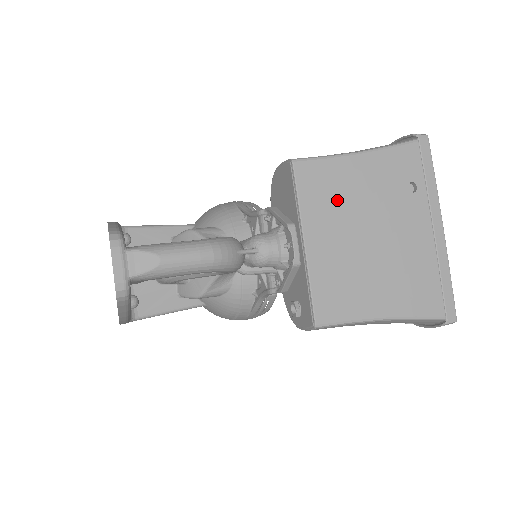
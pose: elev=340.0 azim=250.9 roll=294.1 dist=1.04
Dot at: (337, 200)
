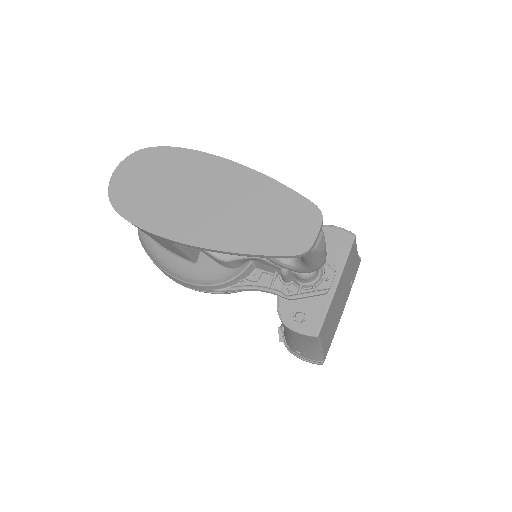
Dot at: (348, 270)
